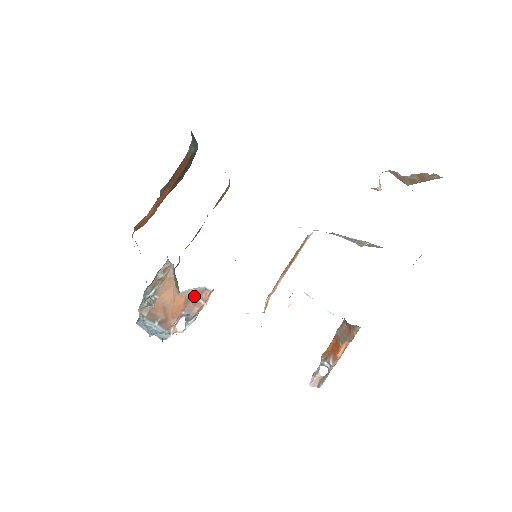
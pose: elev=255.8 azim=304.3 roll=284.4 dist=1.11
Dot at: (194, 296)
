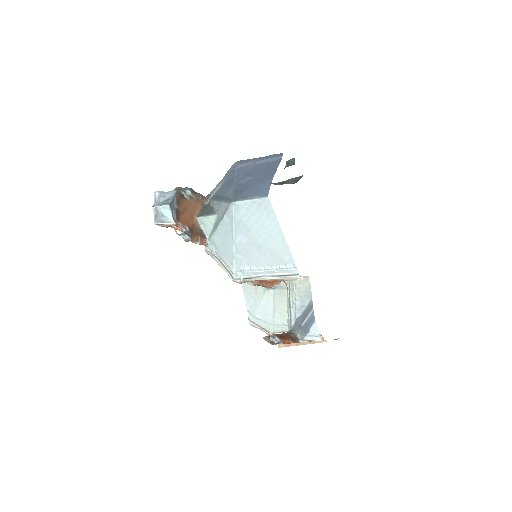
Dot at: (198, 231)
